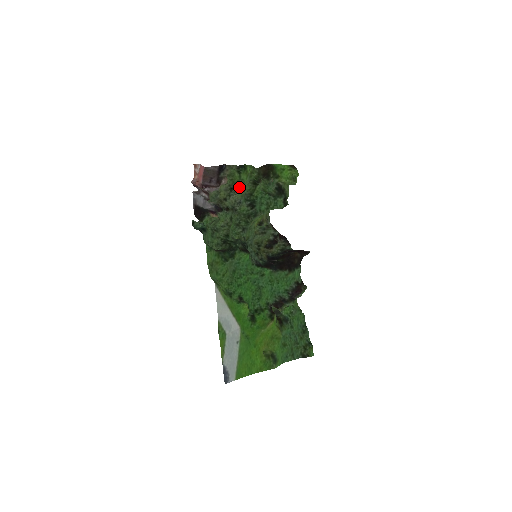
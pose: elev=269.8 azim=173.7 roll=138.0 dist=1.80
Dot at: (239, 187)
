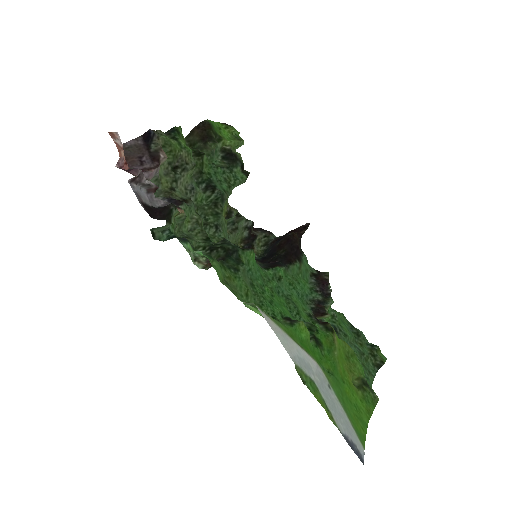
Dot at: (185, 161)
